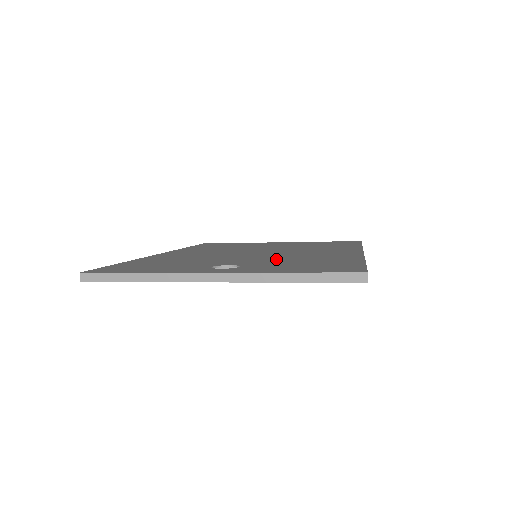
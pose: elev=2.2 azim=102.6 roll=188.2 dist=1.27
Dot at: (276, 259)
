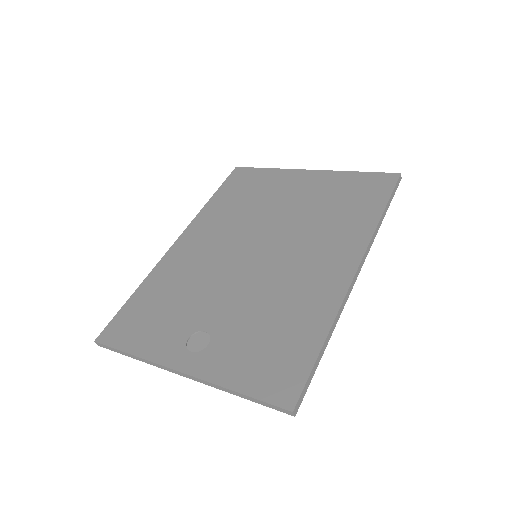
Dot at: (254, 305)
